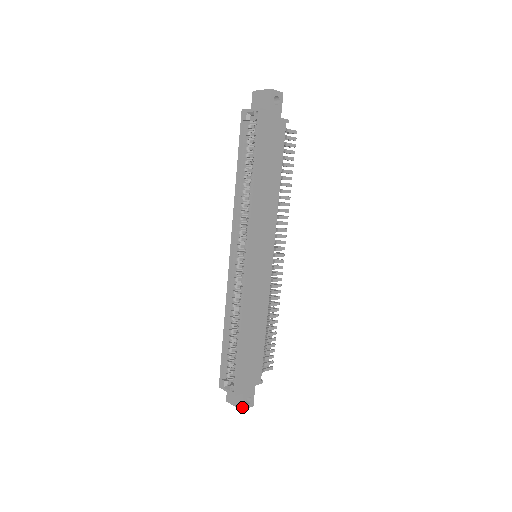
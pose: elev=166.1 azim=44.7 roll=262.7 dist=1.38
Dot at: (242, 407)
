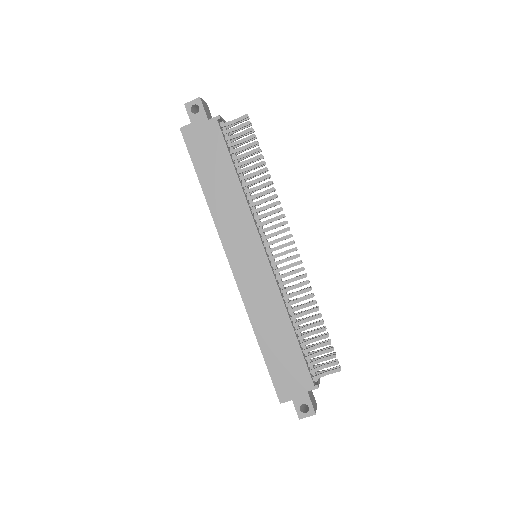
Dot at: (298, 415)
